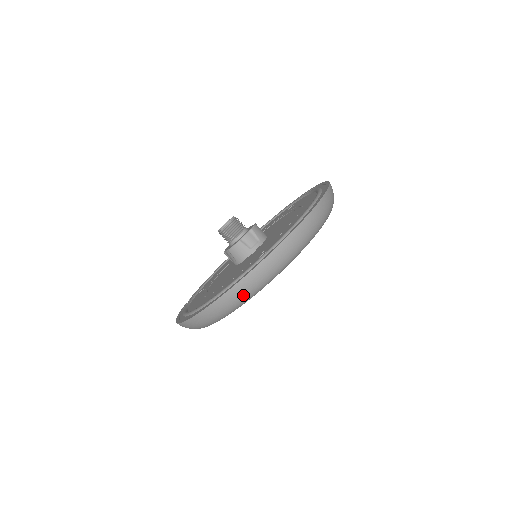
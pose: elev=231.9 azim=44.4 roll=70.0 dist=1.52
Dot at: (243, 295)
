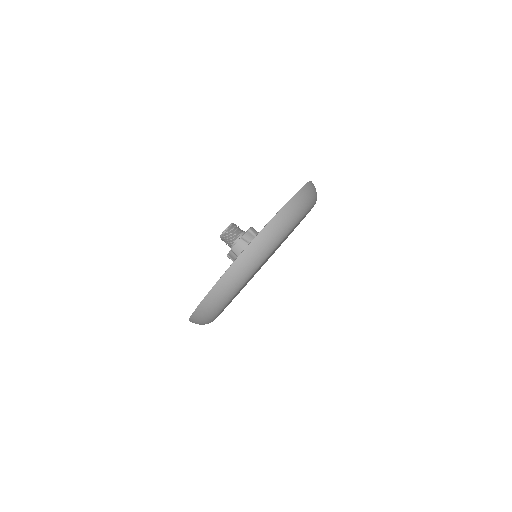
Dot at: (251, 261)
